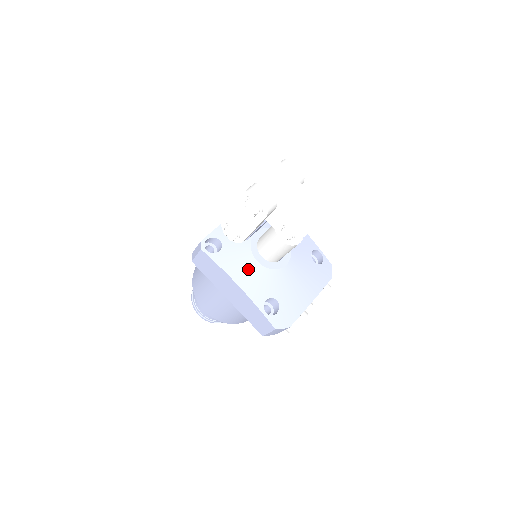
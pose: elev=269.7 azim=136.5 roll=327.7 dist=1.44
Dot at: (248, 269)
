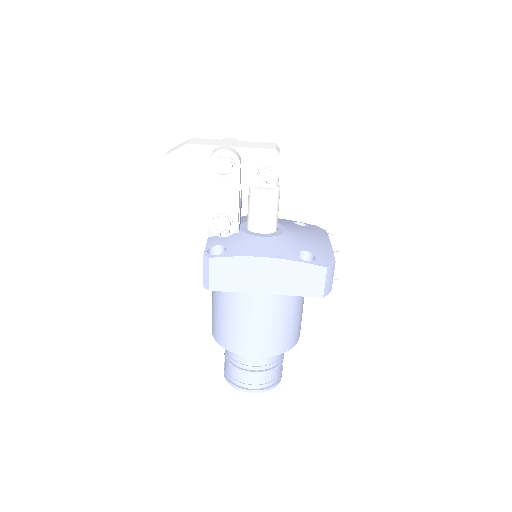
Dot at: (261, 244)
